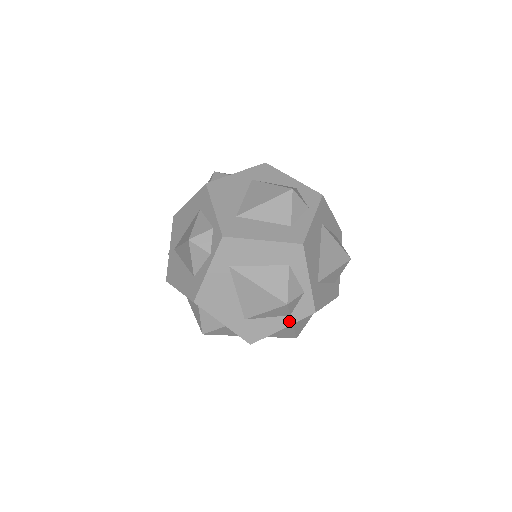
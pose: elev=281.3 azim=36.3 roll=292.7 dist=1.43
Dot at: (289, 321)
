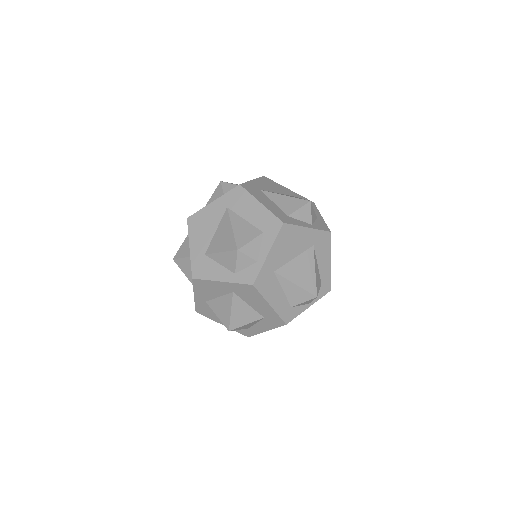
Dot at: (231, 278)
